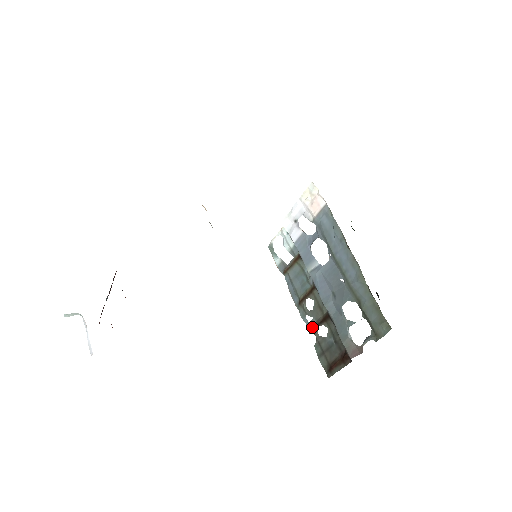
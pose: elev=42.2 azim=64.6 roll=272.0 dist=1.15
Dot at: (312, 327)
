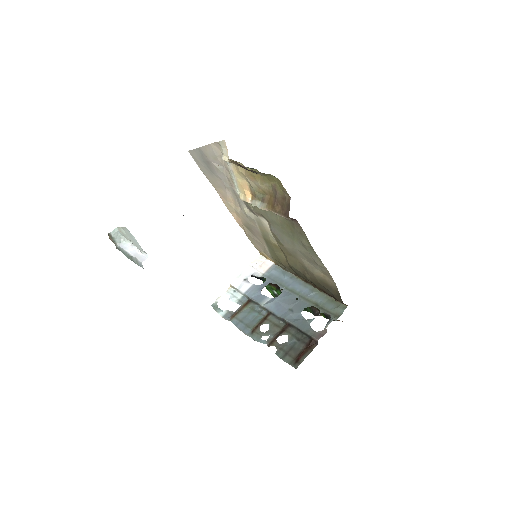
Dot at: (271, 341)
